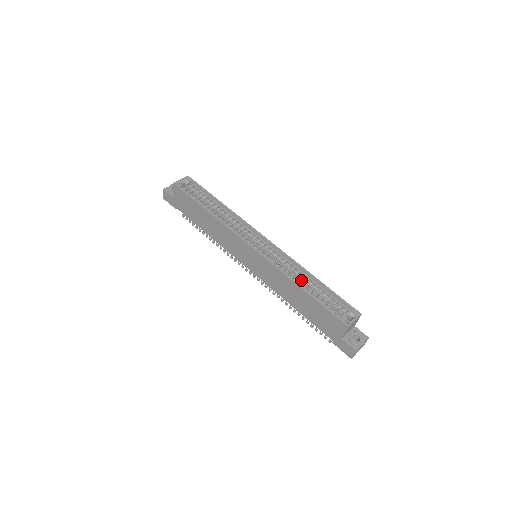
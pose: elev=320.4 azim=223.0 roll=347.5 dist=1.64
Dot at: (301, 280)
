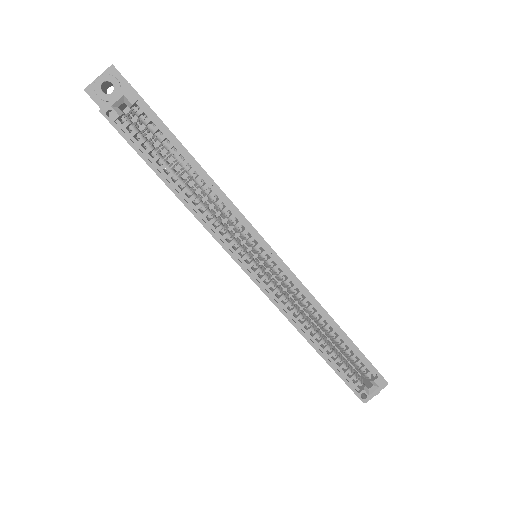
Dot at: (317, 323)
